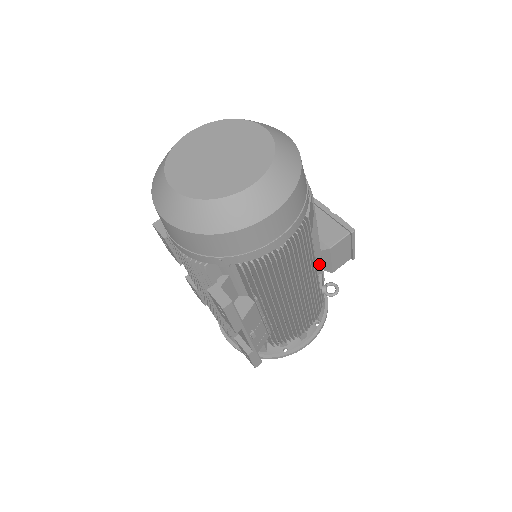
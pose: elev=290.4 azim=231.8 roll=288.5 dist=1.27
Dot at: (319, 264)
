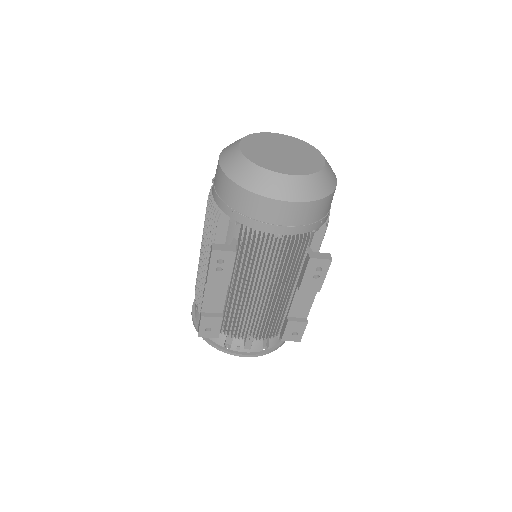
Dot at: occluded
